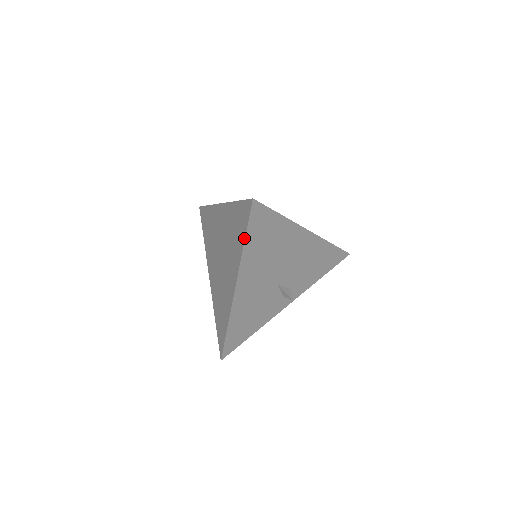
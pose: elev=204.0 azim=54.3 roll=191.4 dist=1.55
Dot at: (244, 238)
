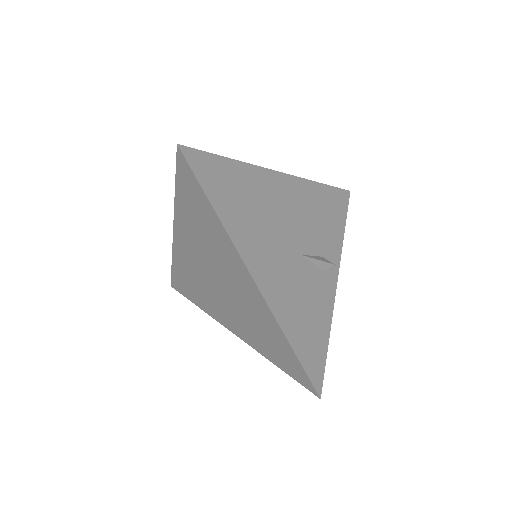
Dot at: (208, 203)
